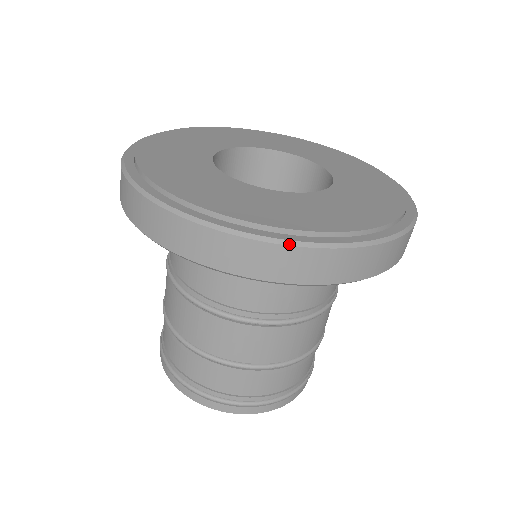
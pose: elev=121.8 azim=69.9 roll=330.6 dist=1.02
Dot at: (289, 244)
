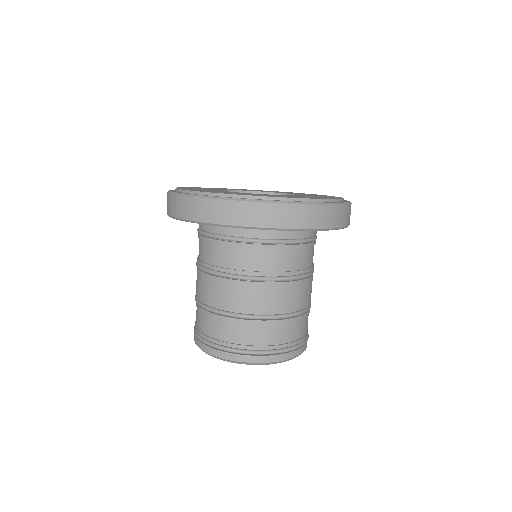
Dot at: (179, 194)
